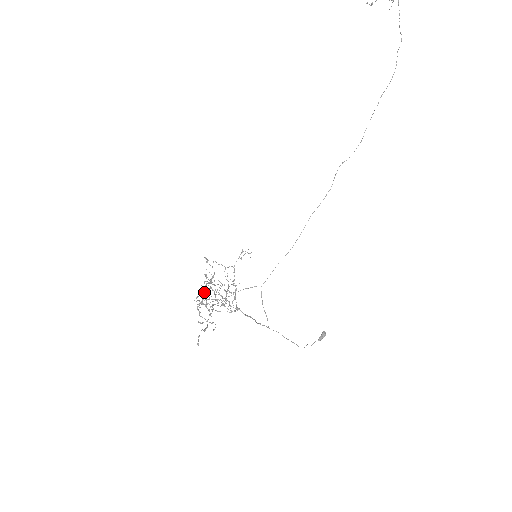
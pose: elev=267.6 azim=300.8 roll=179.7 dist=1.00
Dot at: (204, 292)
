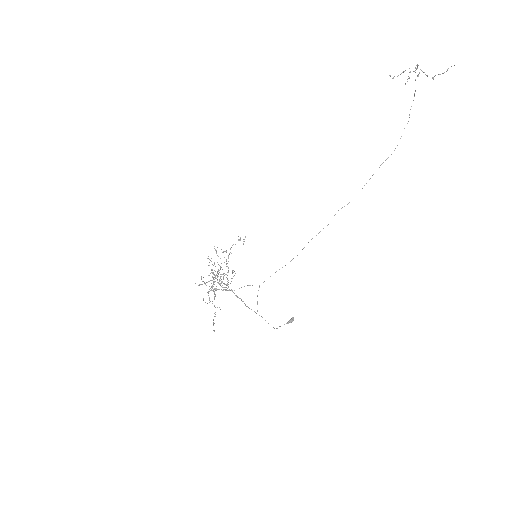
Dot at: occluded
